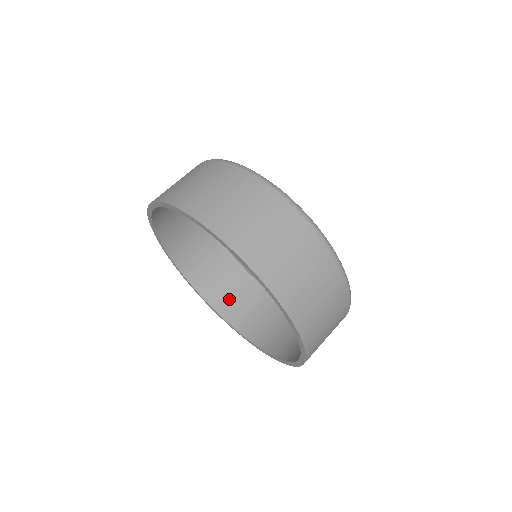
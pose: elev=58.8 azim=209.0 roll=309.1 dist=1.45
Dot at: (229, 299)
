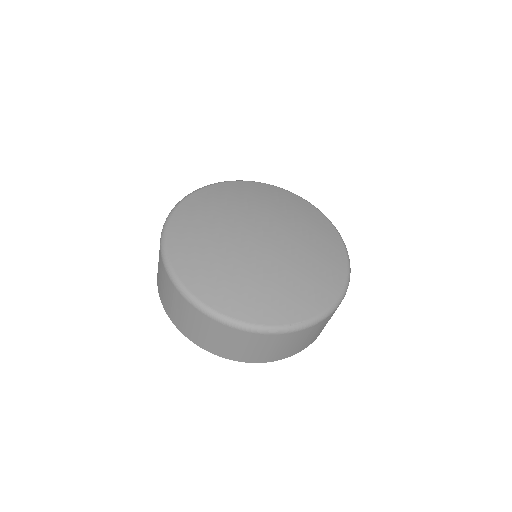
Dot at: occluded
